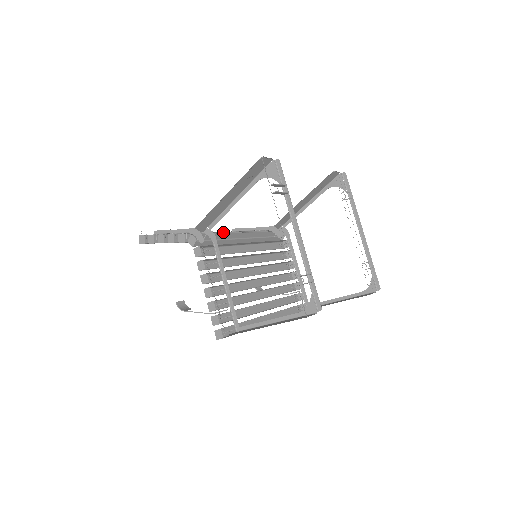
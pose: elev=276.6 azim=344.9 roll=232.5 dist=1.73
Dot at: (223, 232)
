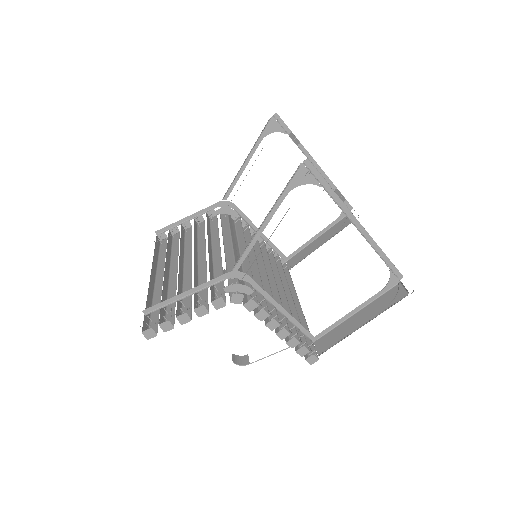
Dot at: occluded
